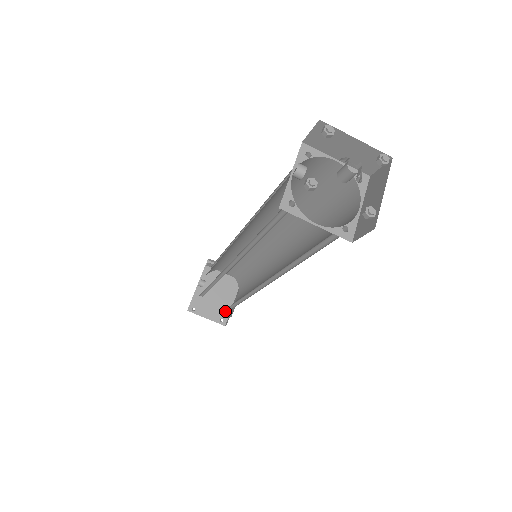
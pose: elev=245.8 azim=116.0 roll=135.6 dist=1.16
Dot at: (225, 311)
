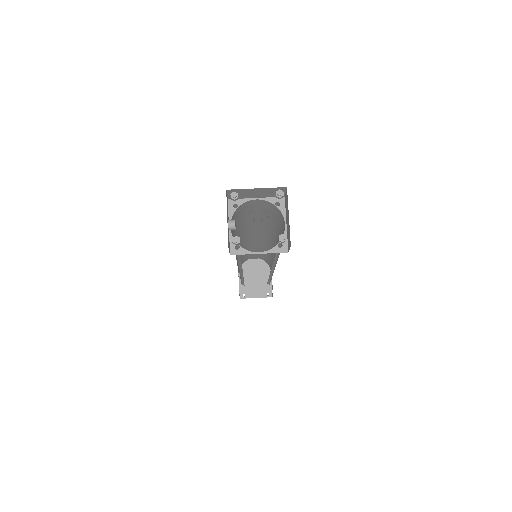
Dot at: (268, 286)
